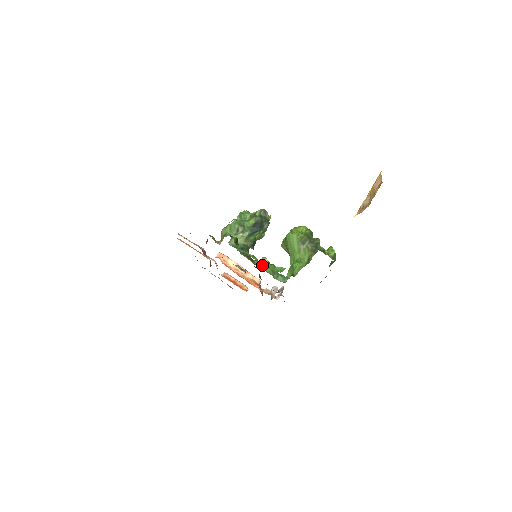
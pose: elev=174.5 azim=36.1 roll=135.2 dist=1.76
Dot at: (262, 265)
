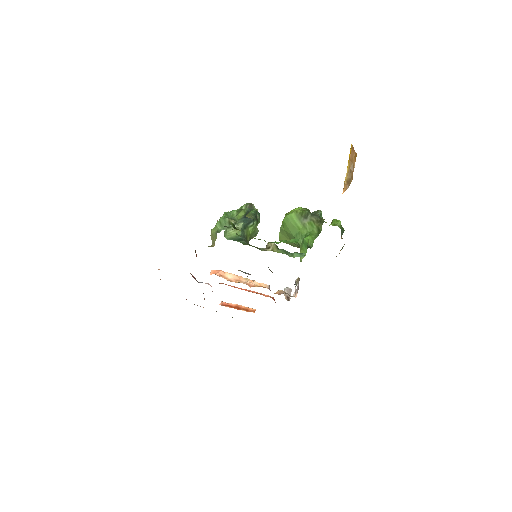
Dot at: (270, 249)
